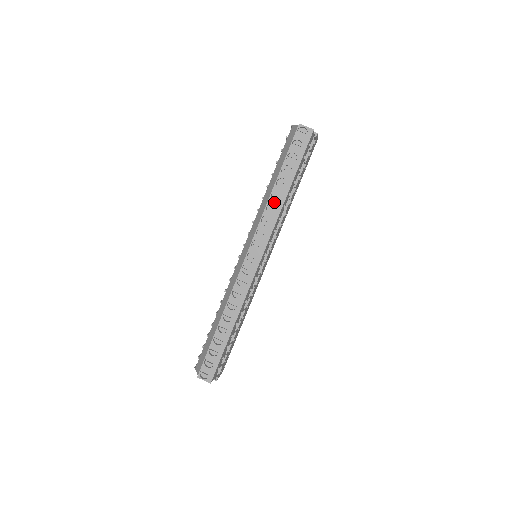
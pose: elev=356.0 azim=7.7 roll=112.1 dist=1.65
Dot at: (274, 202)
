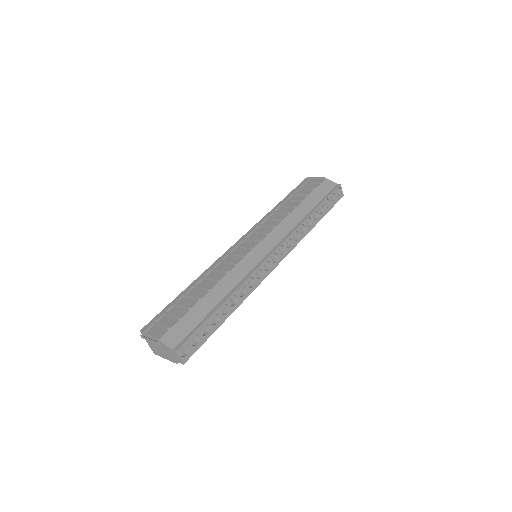
Dot at: (306, 225)
